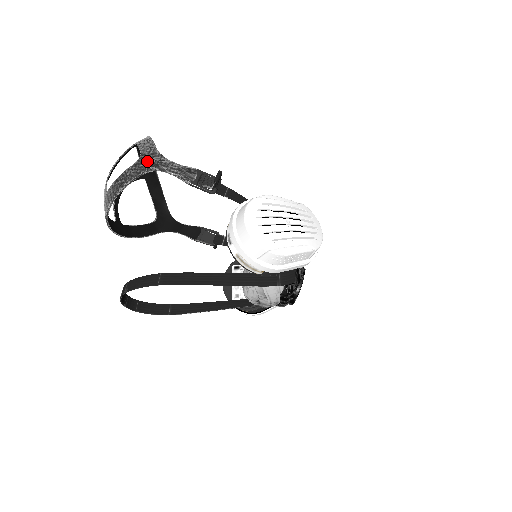
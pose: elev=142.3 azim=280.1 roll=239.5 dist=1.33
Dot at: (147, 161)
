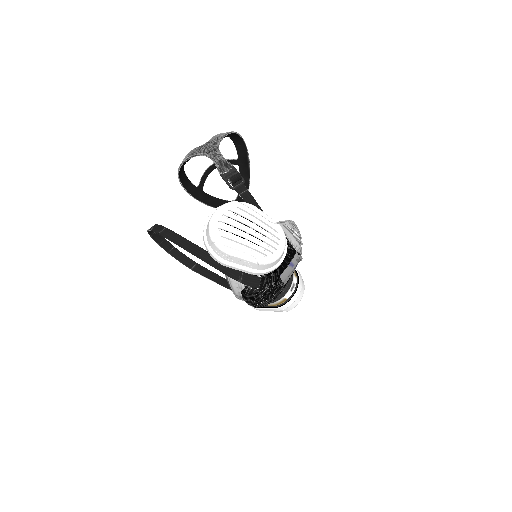
Dot at: (206, 147)
